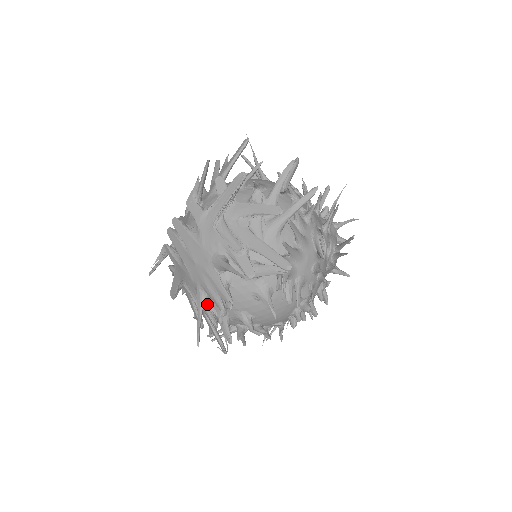
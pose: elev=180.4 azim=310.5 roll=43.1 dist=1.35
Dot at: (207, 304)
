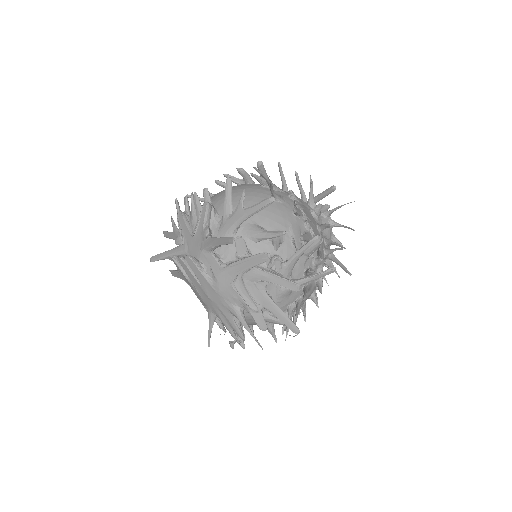
Dot at: occluded
